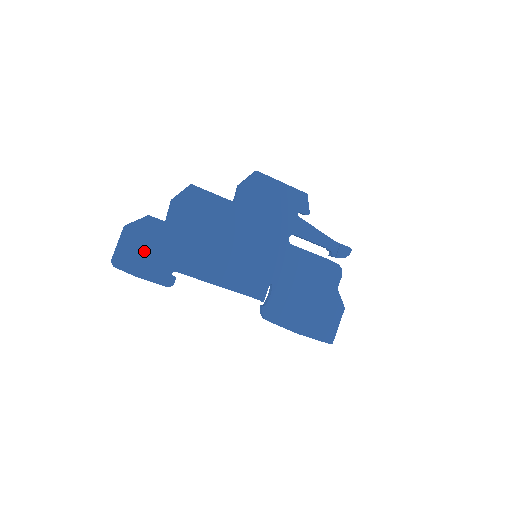
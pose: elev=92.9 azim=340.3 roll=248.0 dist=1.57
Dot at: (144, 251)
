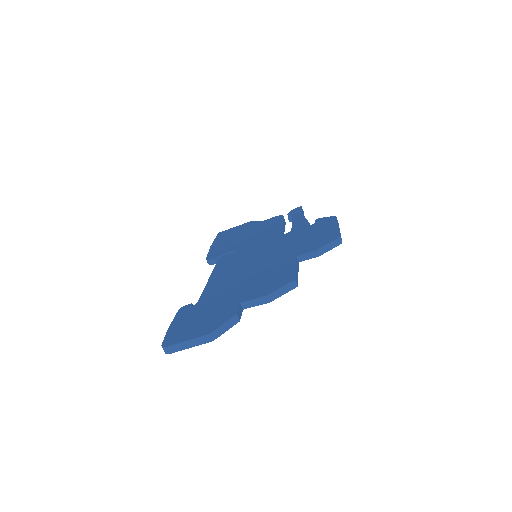
Dot at: occluded
